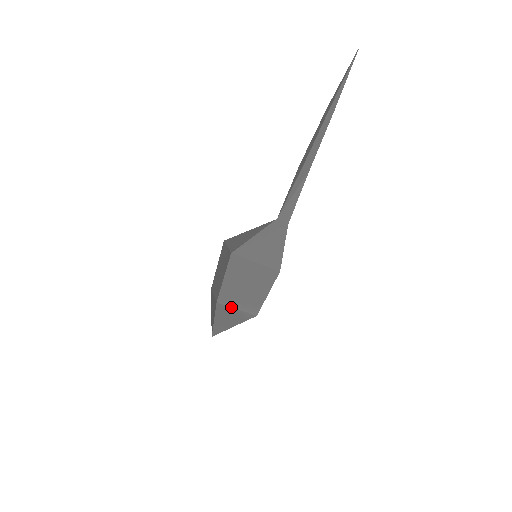
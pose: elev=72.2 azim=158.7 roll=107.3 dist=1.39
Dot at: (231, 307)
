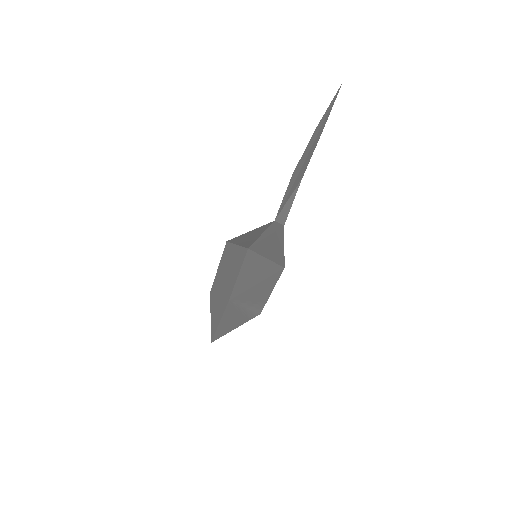
Dot at: (240, 306)
